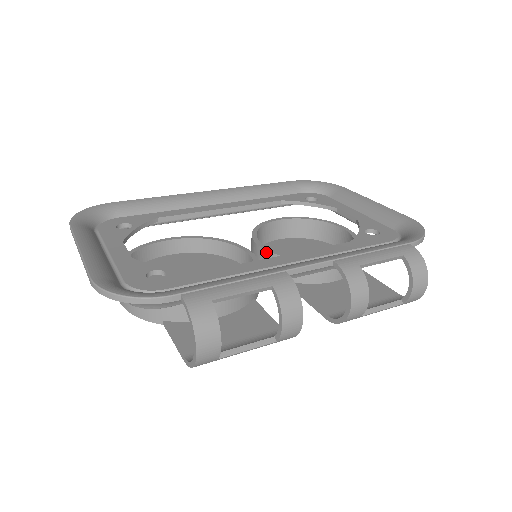
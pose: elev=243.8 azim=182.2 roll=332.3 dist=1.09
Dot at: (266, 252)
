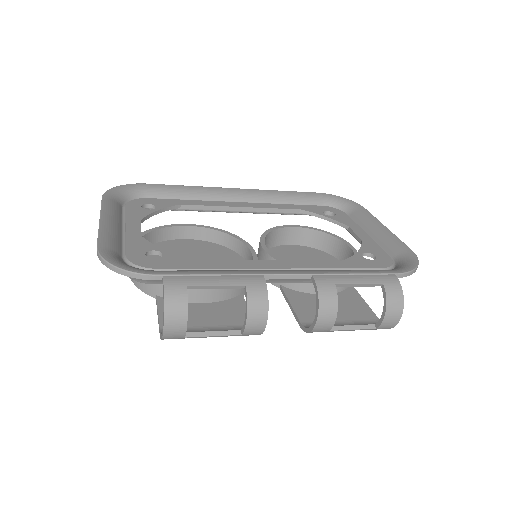
Dot at: (266, 254)
